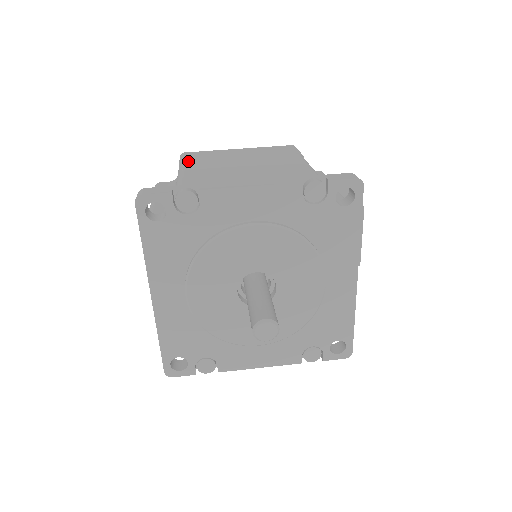
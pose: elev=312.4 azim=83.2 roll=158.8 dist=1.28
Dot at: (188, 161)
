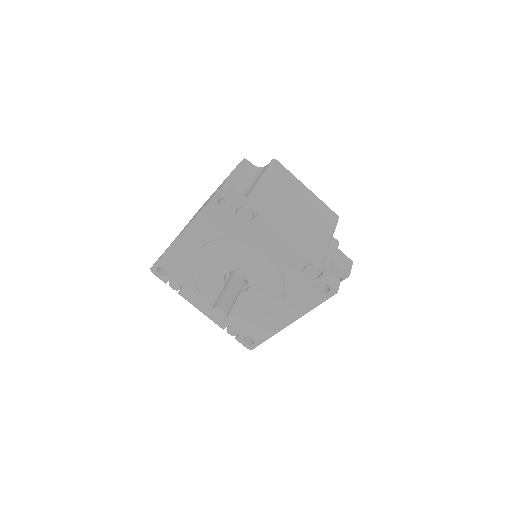
Dot at: (272, 175)
